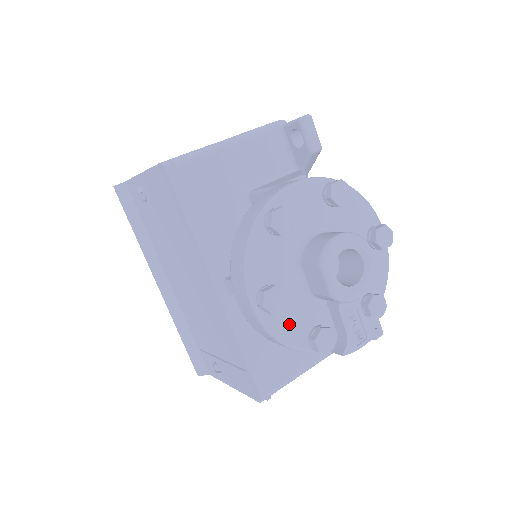
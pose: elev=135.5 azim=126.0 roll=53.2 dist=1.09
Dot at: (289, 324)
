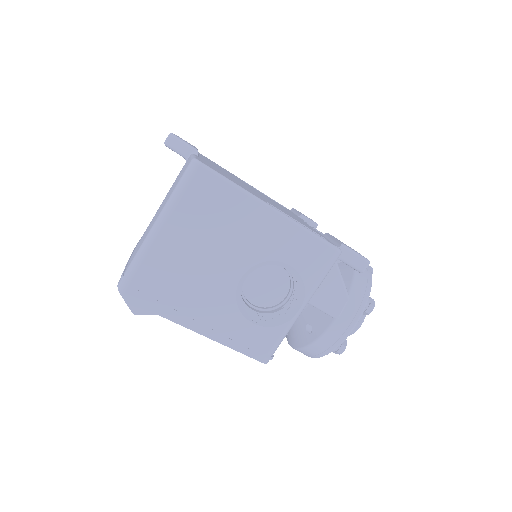
Dot at: occluded
